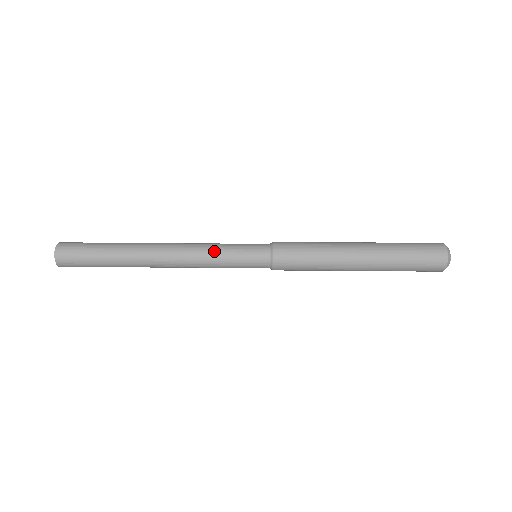
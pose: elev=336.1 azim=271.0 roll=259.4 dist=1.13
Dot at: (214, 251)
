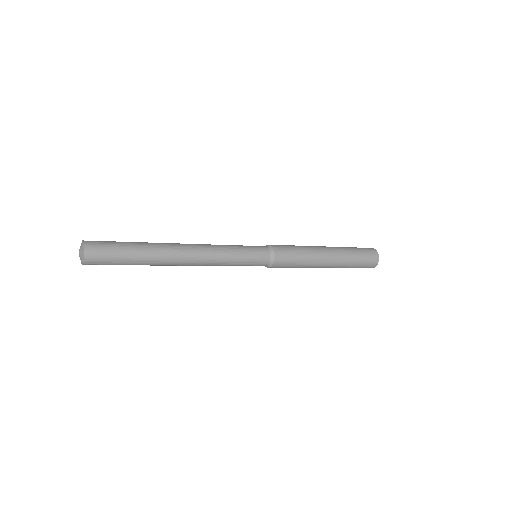
Dot at: (226, 245)
